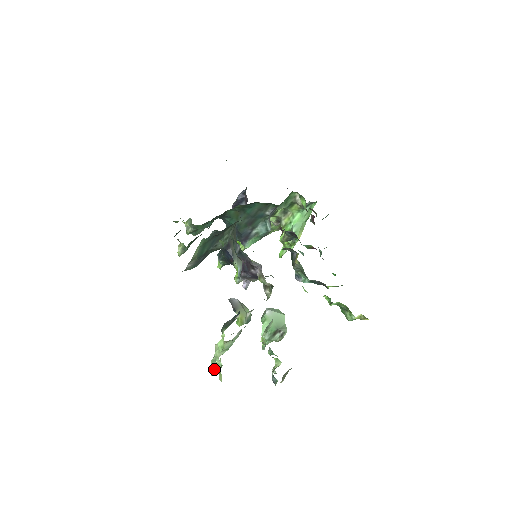
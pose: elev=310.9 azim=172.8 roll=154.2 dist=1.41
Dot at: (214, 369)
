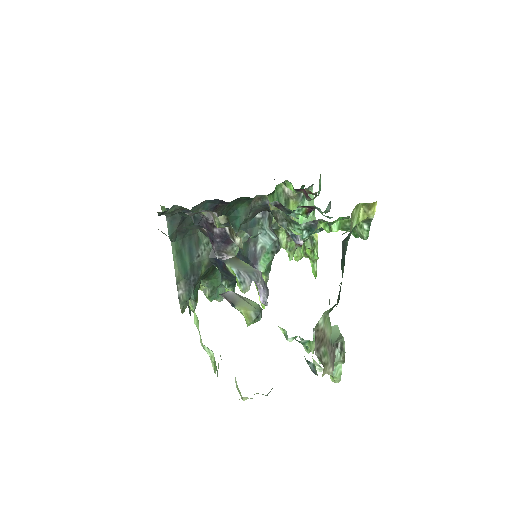
Dot at: (214, 371)
